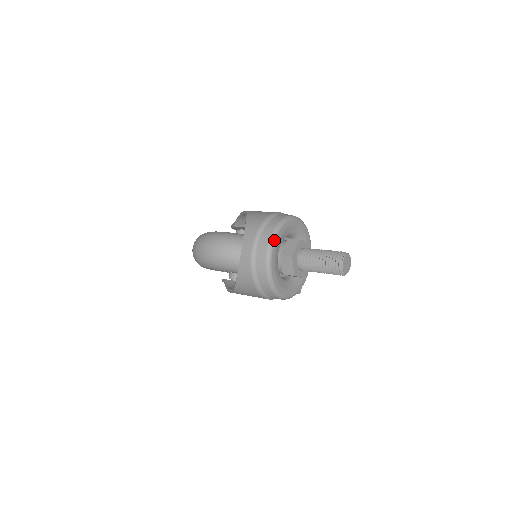
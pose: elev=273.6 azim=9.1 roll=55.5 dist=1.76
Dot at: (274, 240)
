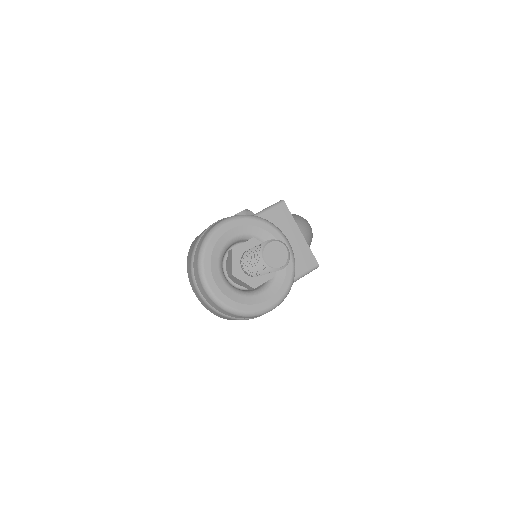
Dot at: (203, 274)
